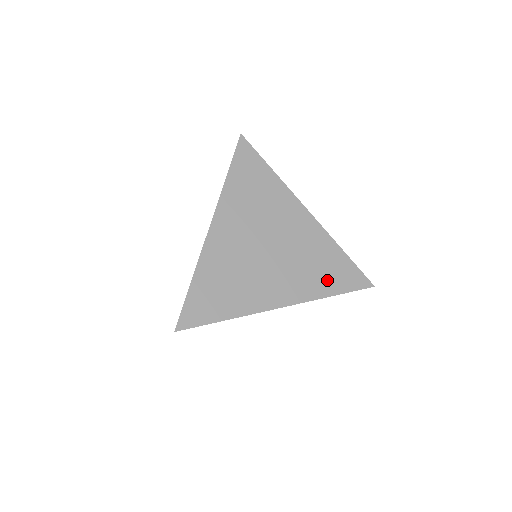
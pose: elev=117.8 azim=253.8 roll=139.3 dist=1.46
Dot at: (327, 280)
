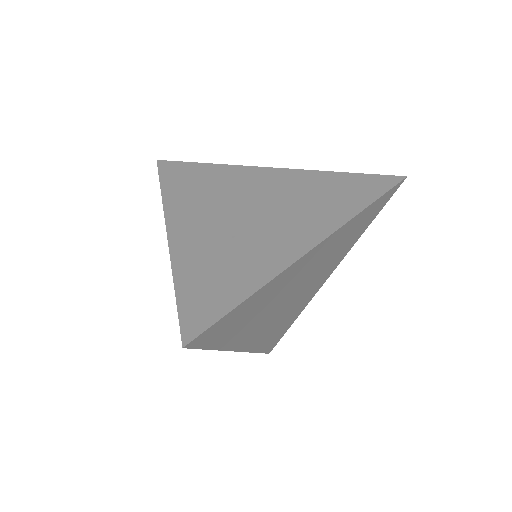
Dot at: (359, 232)
